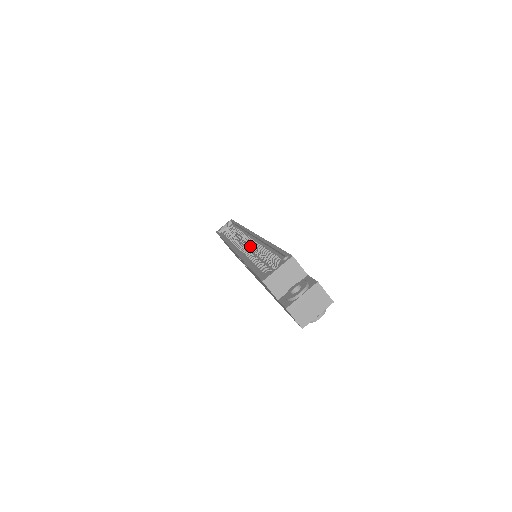
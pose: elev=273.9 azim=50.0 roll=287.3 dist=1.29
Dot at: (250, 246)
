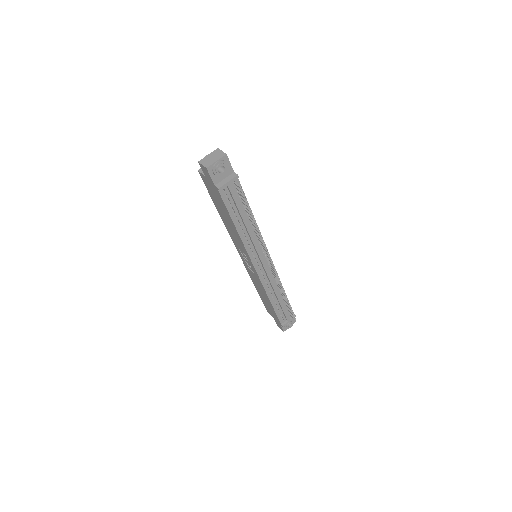
Dot at: occluded
